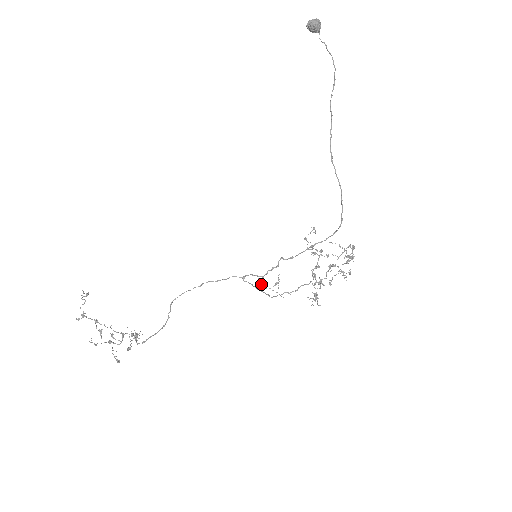
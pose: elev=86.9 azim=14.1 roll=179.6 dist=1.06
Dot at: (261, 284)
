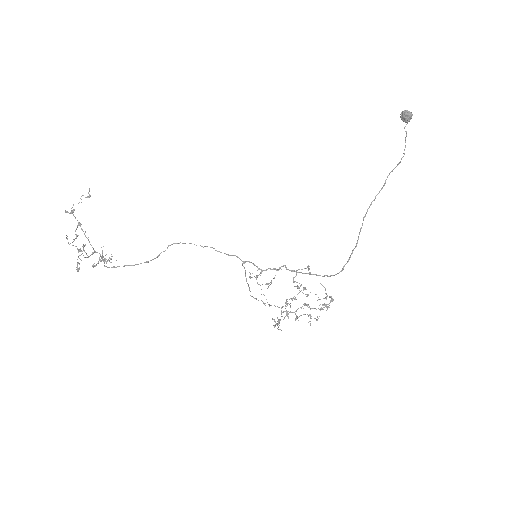
Dot at: occluded
